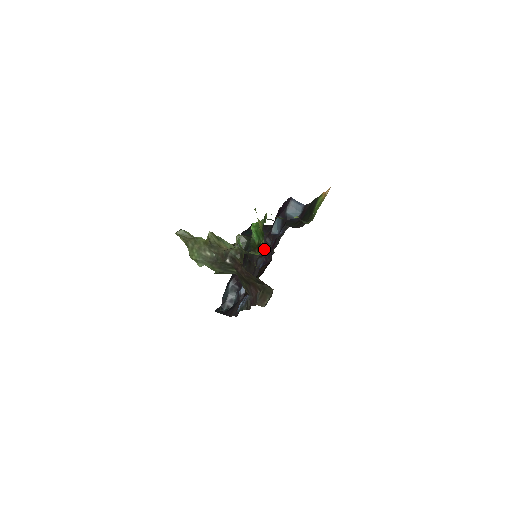
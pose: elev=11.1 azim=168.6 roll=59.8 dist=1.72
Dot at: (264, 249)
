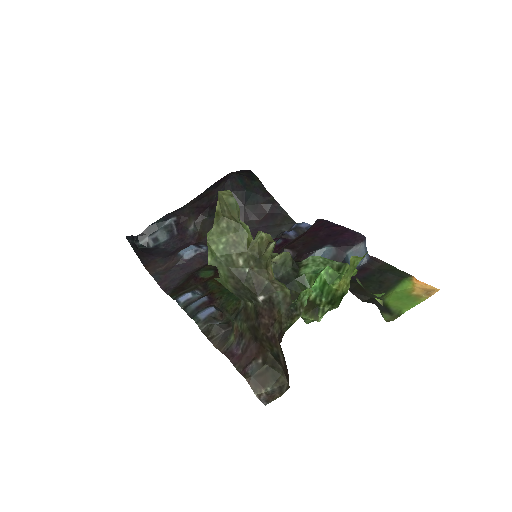
Dot at: (318, 319)
